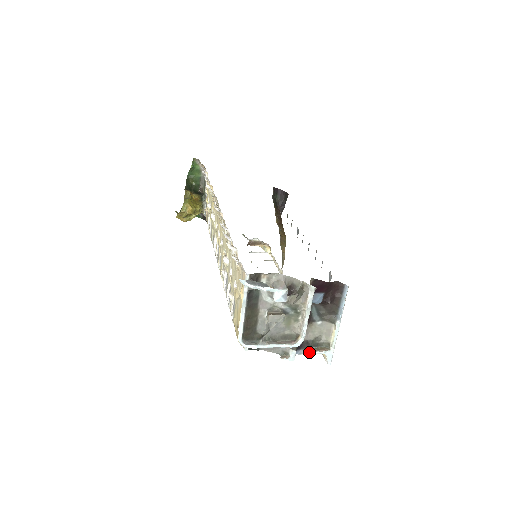
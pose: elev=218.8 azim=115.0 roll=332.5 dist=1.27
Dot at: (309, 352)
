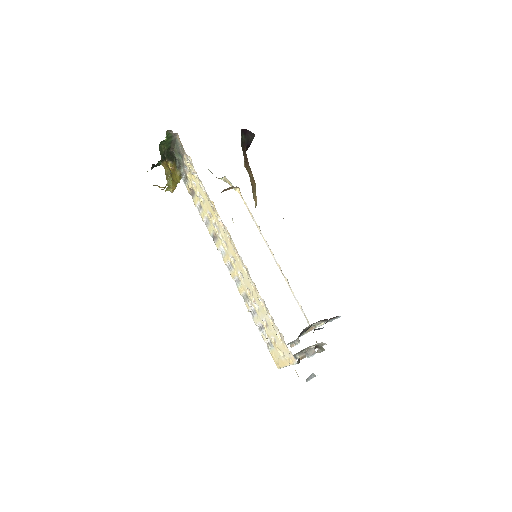
Dot at: occluded
